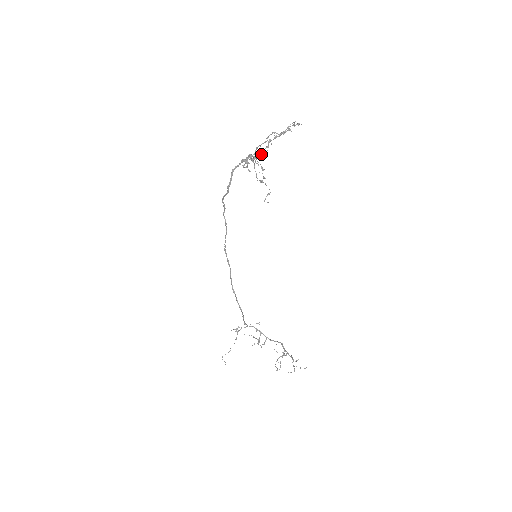
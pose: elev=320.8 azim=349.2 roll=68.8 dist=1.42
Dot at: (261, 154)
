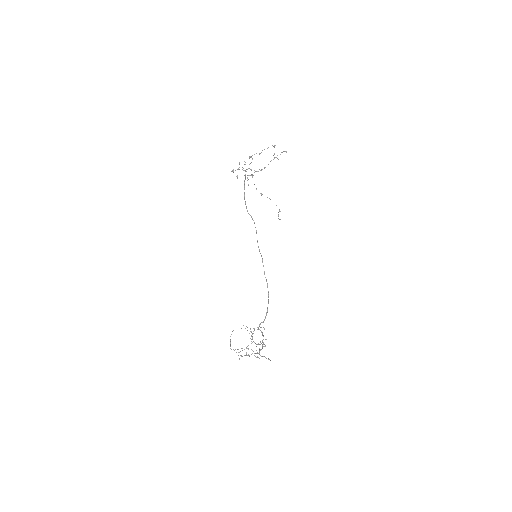
Dot at: (251, 169)
